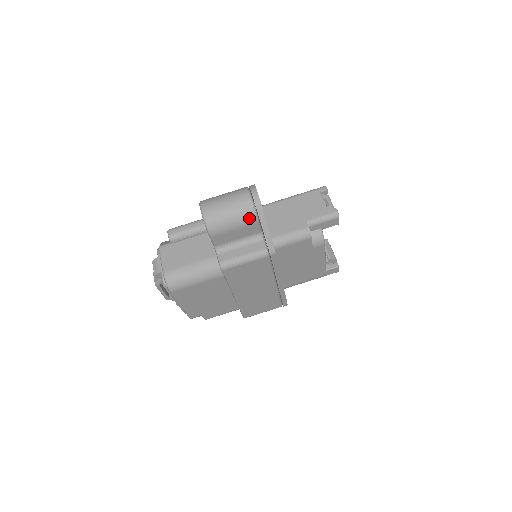
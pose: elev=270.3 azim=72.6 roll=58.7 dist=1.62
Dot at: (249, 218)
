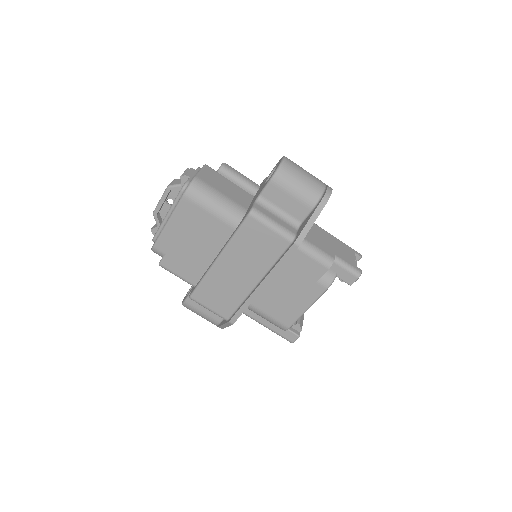
Dot at: (311, 198)
